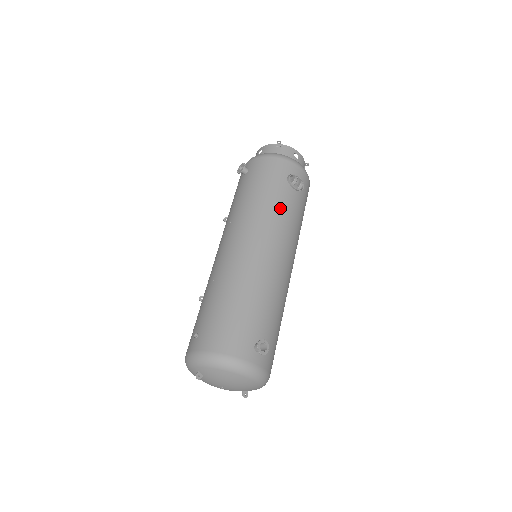
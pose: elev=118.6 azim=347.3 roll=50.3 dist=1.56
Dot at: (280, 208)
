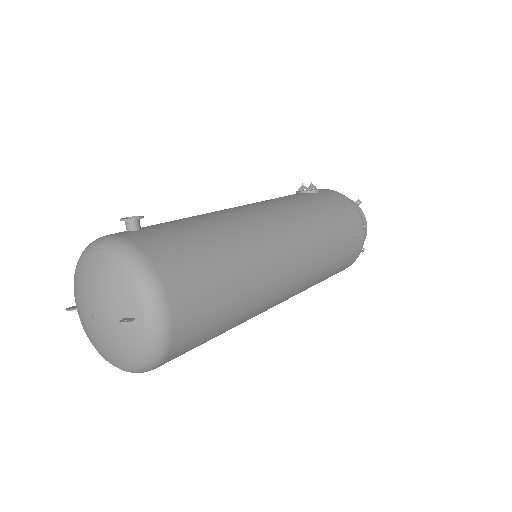
Dot at: occluded
